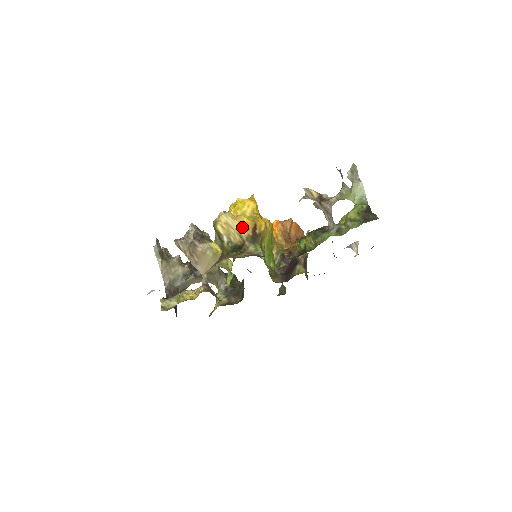
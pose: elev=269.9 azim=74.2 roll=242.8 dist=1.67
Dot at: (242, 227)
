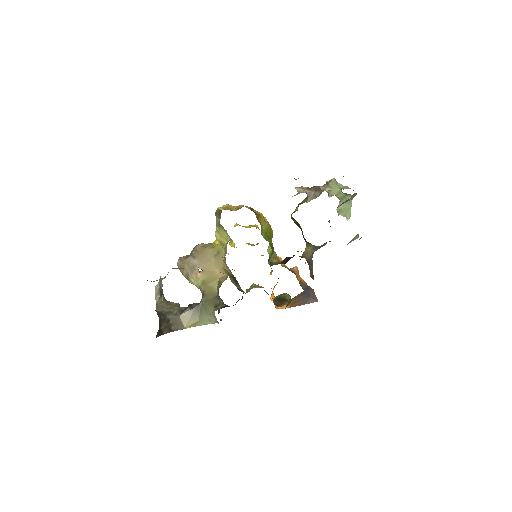
Dot at: (240, 206)
